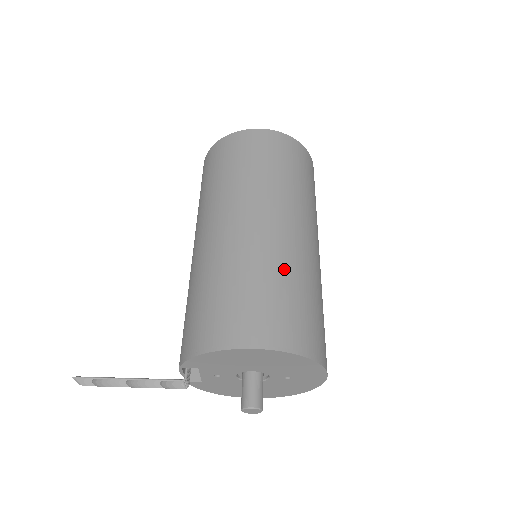
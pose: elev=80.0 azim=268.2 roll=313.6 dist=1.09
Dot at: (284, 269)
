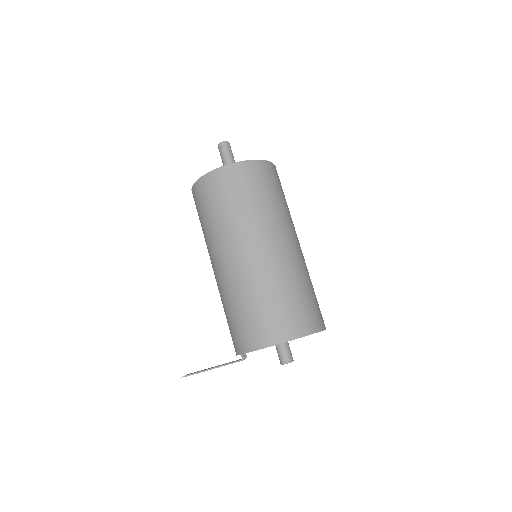
Dot at: (273, 284)
